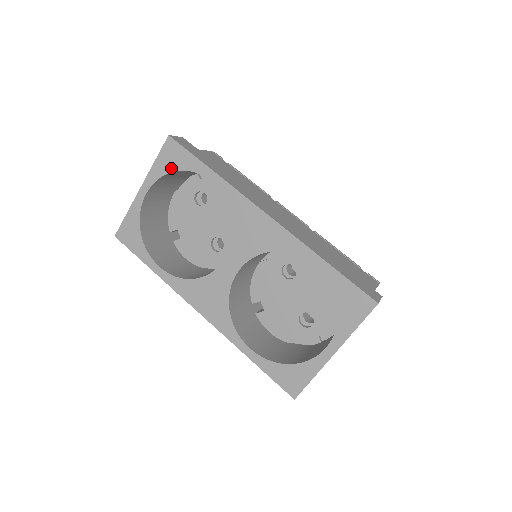
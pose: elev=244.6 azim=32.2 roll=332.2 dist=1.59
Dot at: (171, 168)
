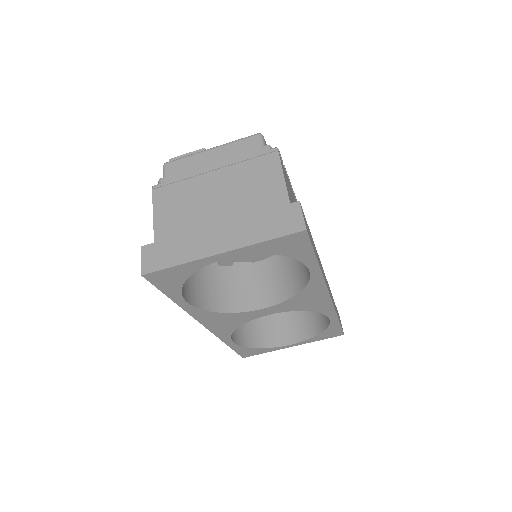
Dot at: (279, 252)
